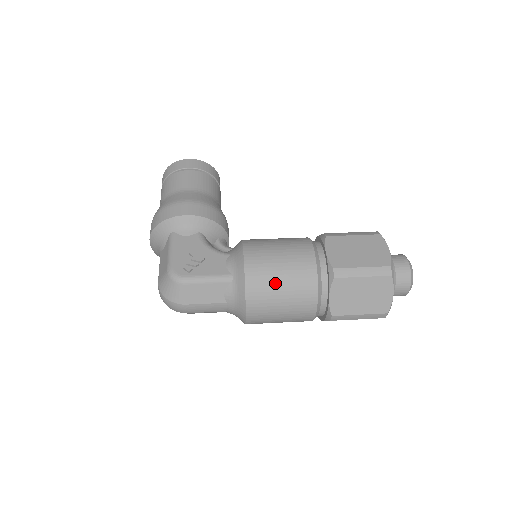
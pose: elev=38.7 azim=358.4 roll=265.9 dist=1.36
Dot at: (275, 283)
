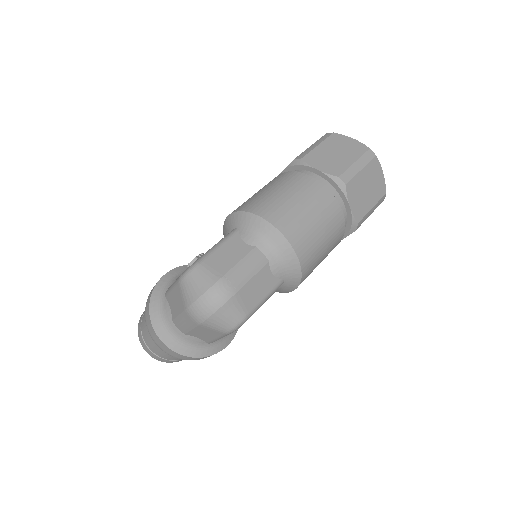
Dot at: (268, 194)
